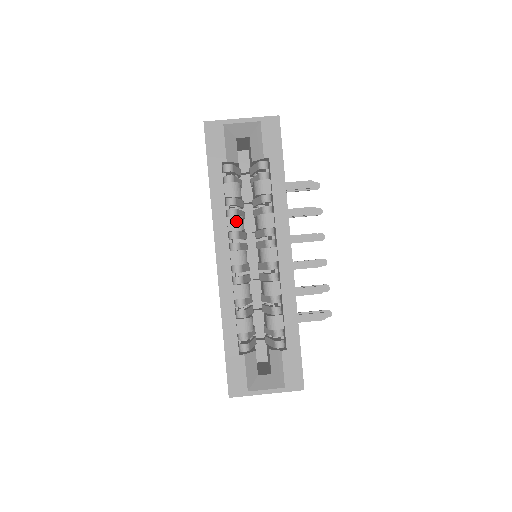
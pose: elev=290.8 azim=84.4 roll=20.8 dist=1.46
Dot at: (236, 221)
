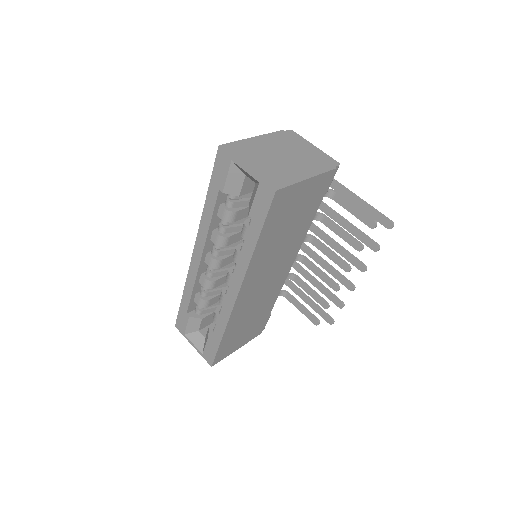
Dot at: (218, 238)
